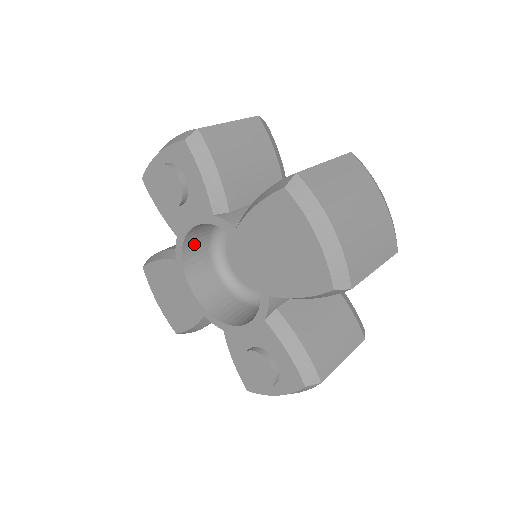
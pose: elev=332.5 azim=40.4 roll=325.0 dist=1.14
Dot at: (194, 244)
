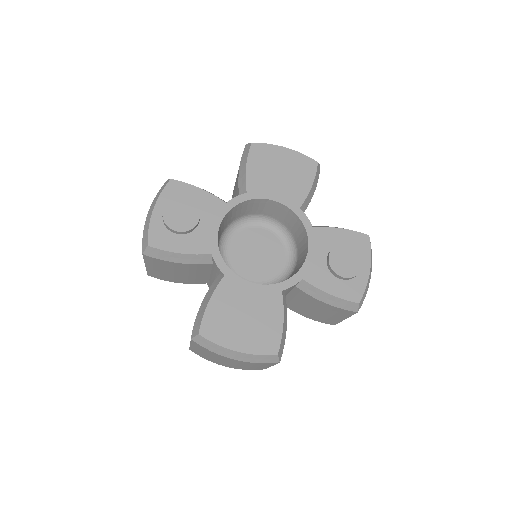
Dot at: occluded
